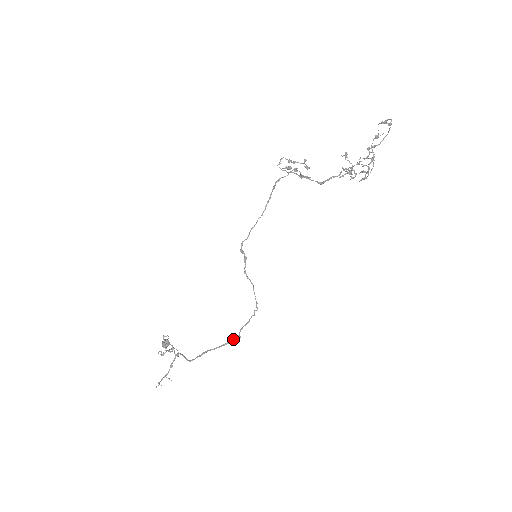
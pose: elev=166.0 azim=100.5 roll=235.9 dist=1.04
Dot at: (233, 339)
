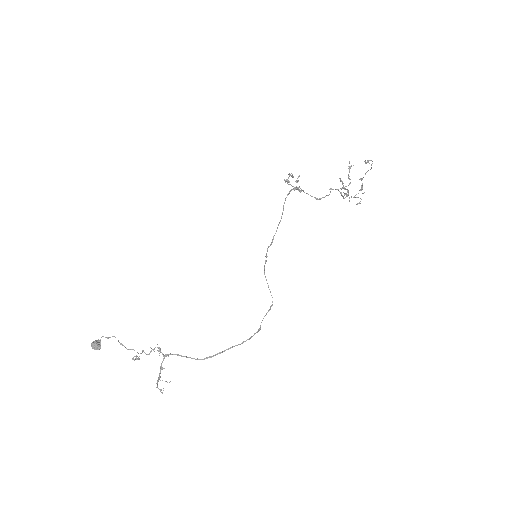
Dot at: (256, 332)
